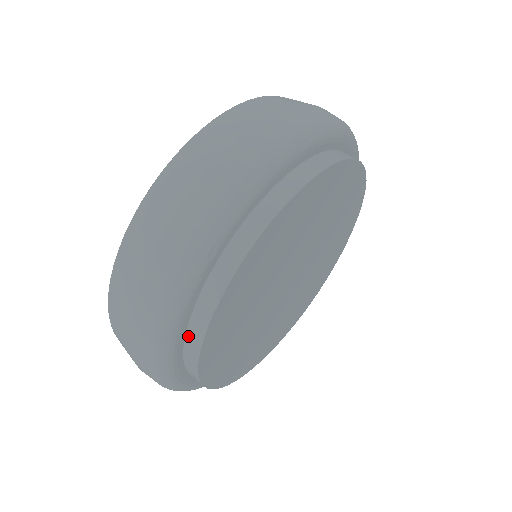
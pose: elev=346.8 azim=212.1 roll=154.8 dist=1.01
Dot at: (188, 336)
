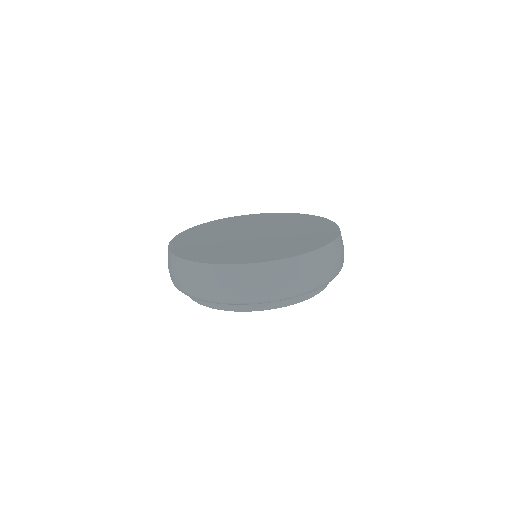
Dot at: occluded
